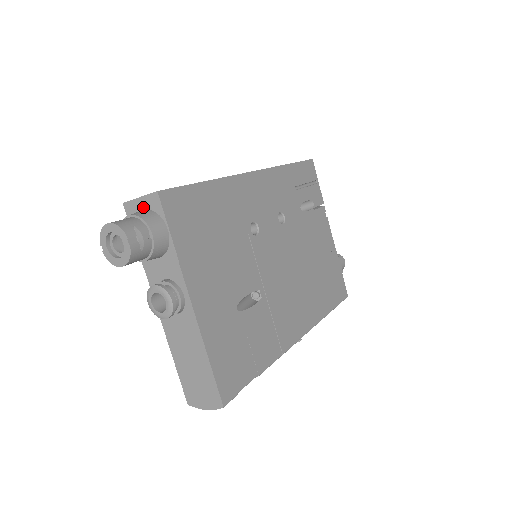
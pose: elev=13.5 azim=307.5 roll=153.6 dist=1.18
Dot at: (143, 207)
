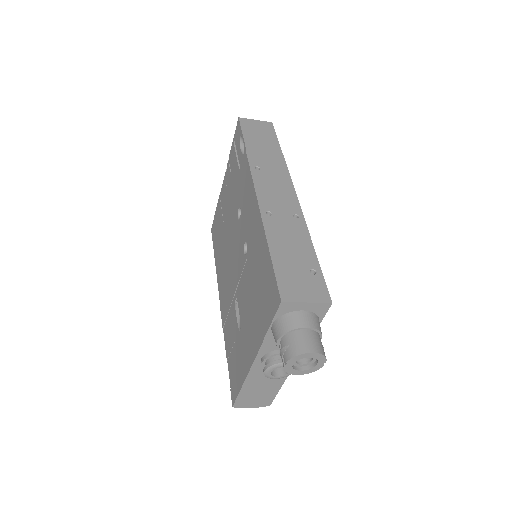
Dot at: (305, 309)
